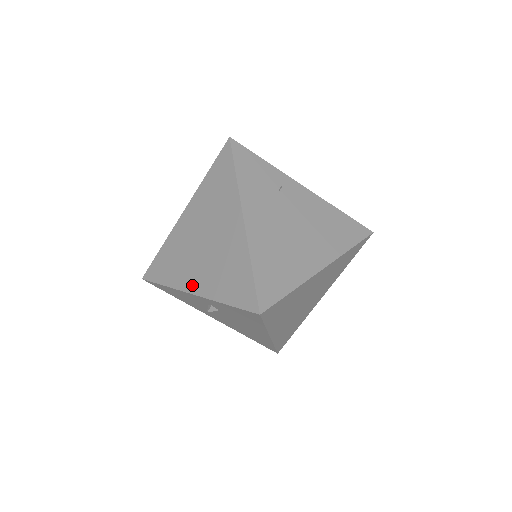
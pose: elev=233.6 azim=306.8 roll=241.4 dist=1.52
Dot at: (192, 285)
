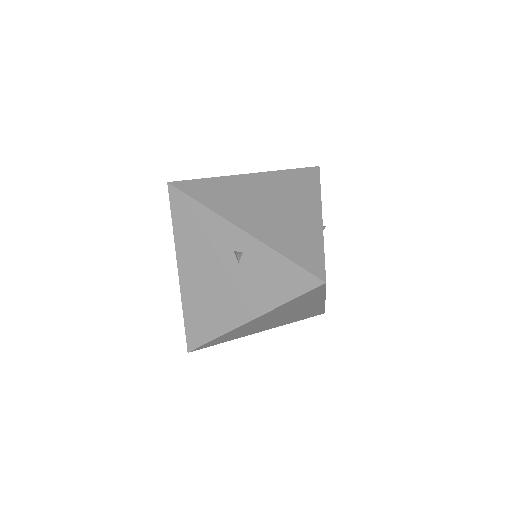
Dot at: (245, 223)
